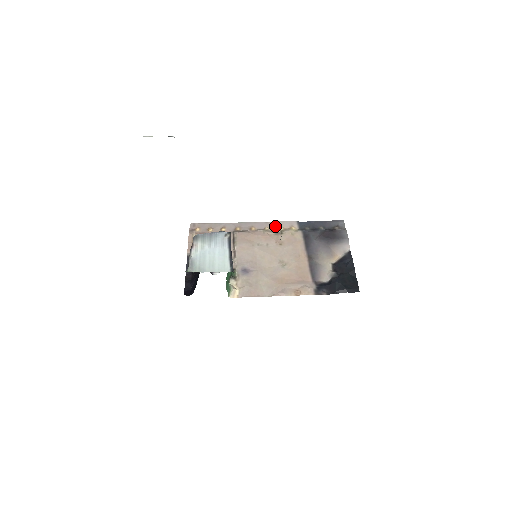
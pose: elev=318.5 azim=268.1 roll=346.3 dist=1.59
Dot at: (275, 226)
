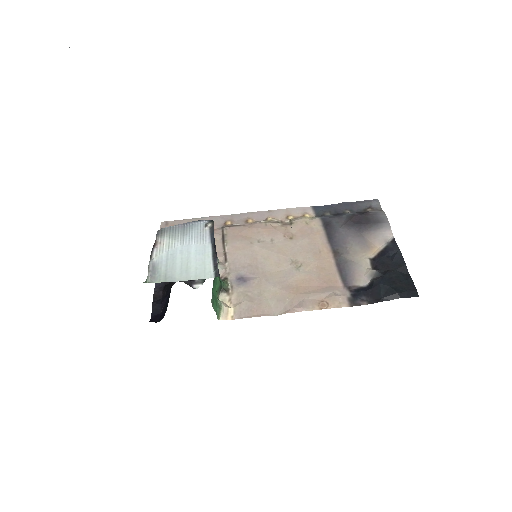
Dot at: (281, 215)
